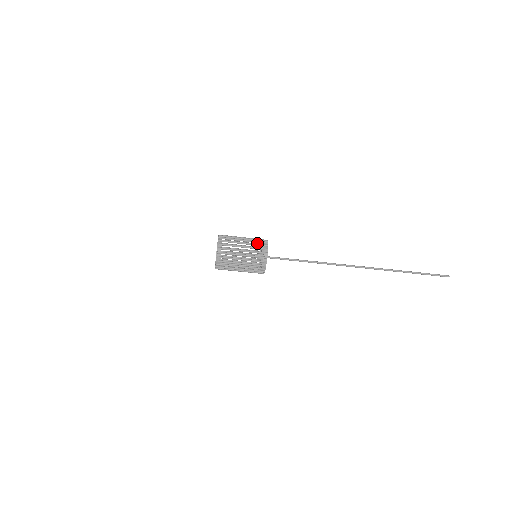
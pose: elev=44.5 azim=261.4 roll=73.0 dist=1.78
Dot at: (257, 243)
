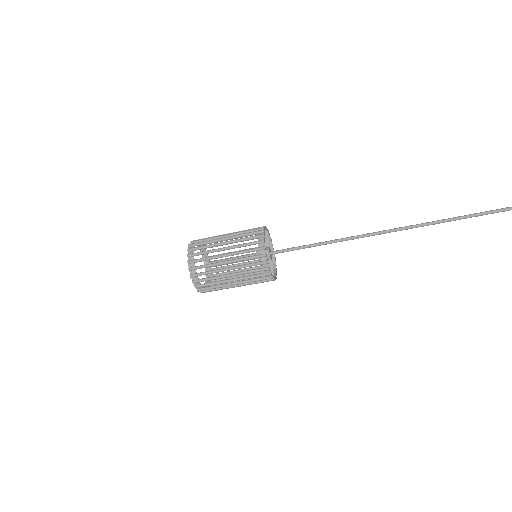
Dot at: occluded
